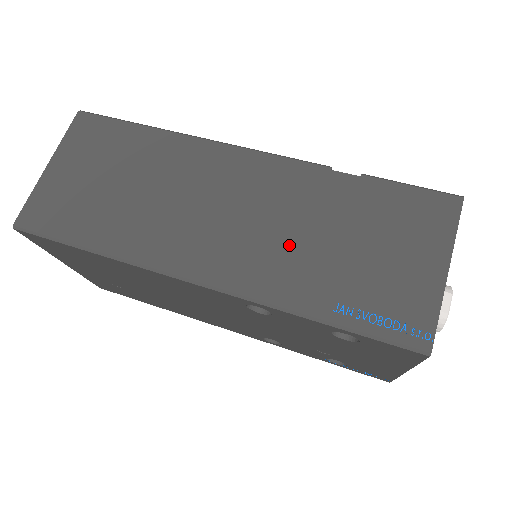
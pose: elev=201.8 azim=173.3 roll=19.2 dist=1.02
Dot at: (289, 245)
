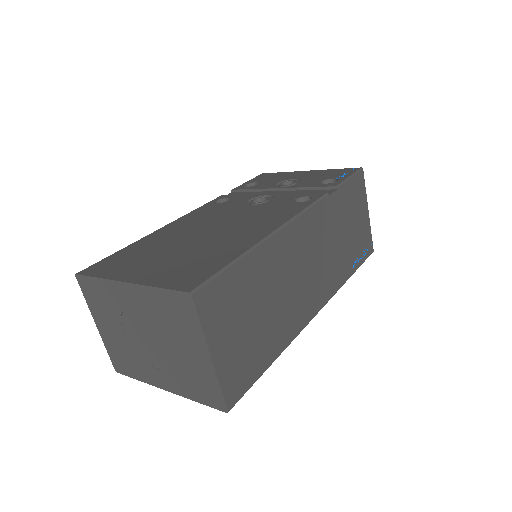
Dot at: (333, 256)
